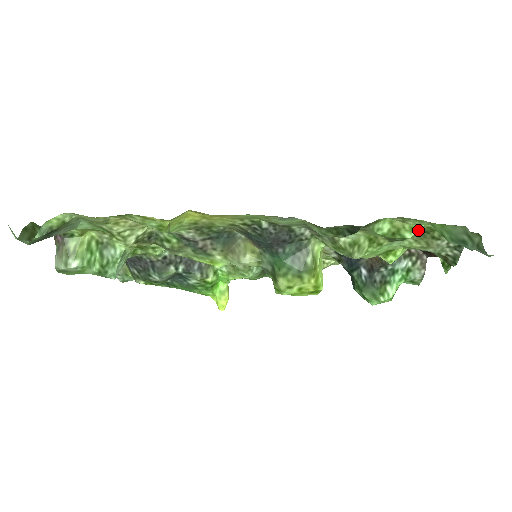
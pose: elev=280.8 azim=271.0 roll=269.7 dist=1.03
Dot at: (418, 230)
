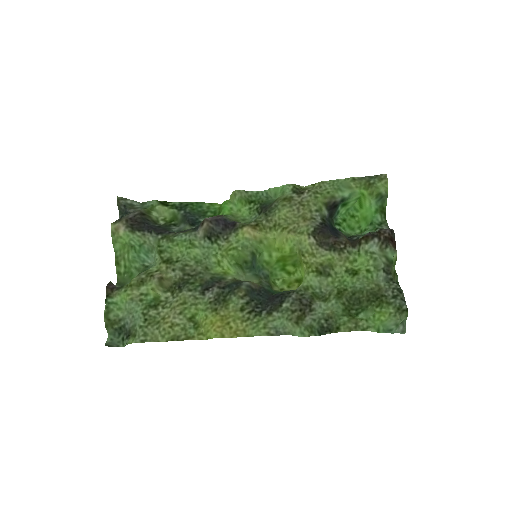
Dot at: (367, 315)
